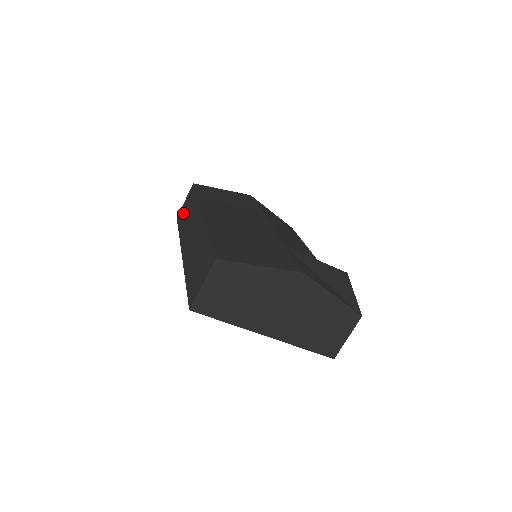
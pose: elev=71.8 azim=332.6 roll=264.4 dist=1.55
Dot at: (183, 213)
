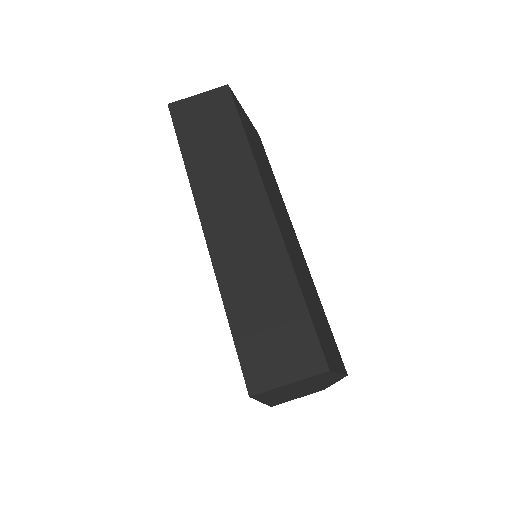
Dot at: (196, 124)
